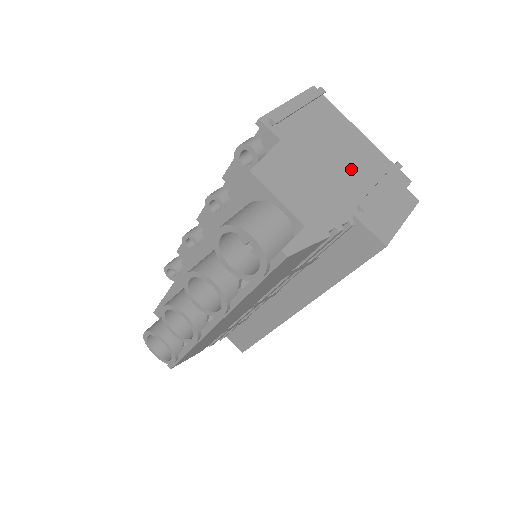
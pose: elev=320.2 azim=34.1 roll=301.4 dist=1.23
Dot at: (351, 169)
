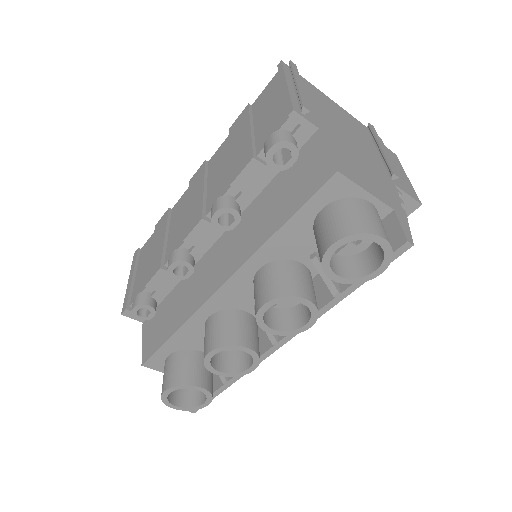
Dot at: (360, 141)
